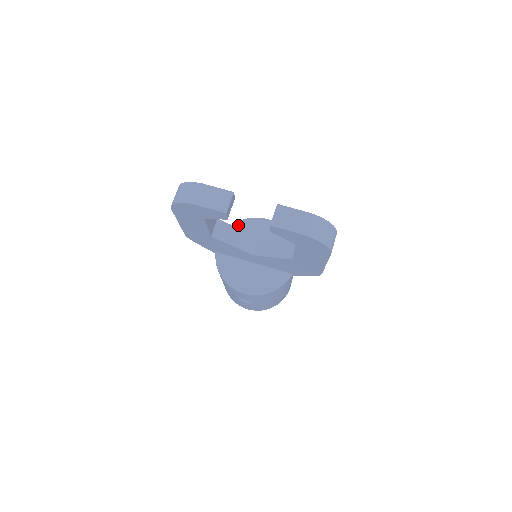
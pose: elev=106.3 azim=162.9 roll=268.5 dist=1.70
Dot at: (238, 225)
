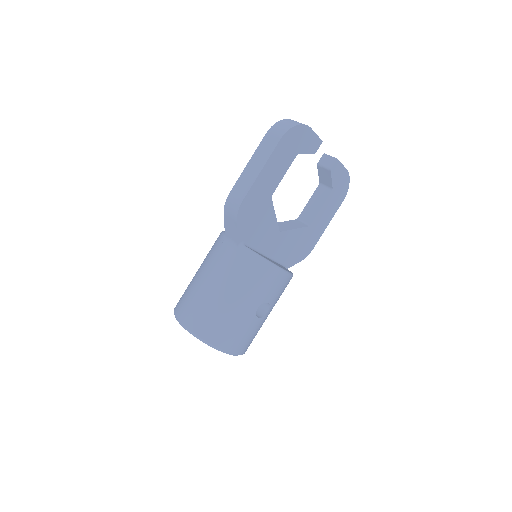
Dot at: occluded
